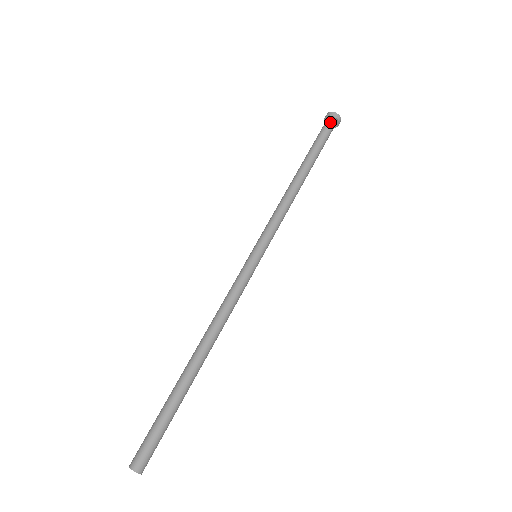
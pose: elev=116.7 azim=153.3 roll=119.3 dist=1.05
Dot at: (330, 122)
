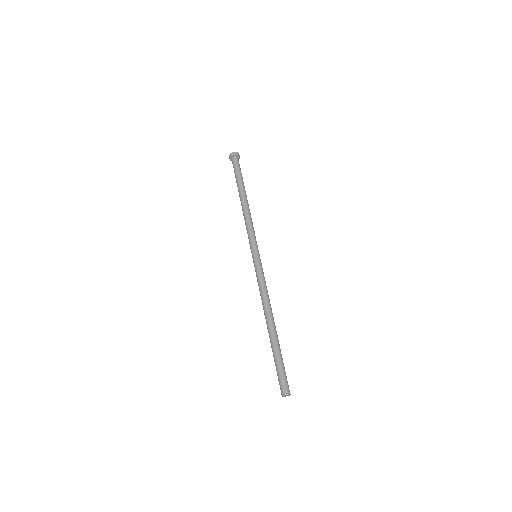
Dot at: (234, 159)
